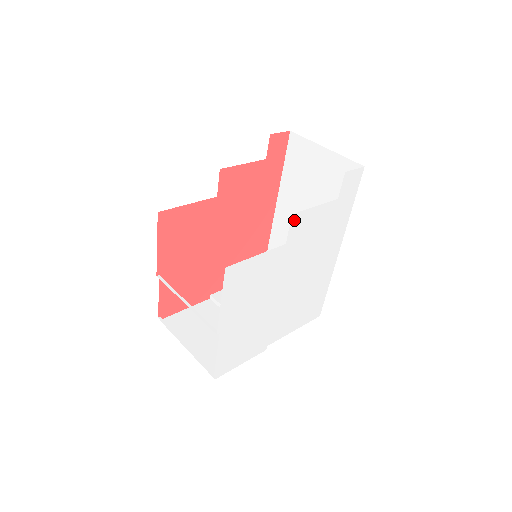
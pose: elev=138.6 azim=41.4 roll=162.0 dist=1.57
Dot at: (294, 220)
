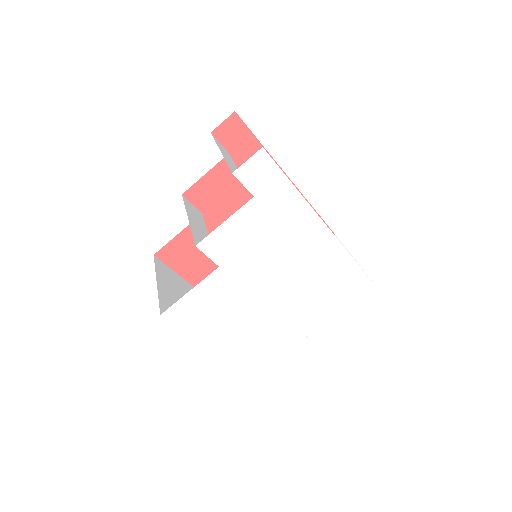
Dot at: (205, 247)
